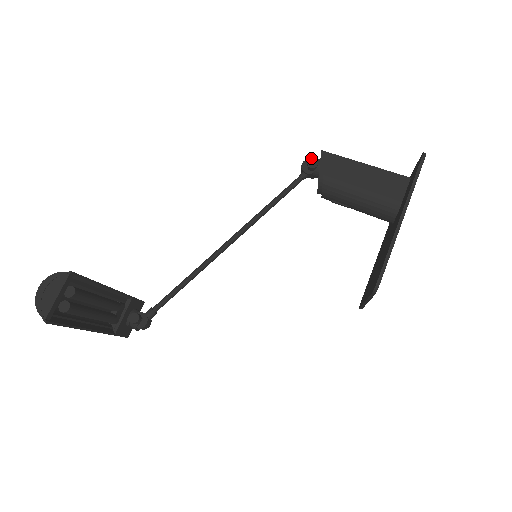
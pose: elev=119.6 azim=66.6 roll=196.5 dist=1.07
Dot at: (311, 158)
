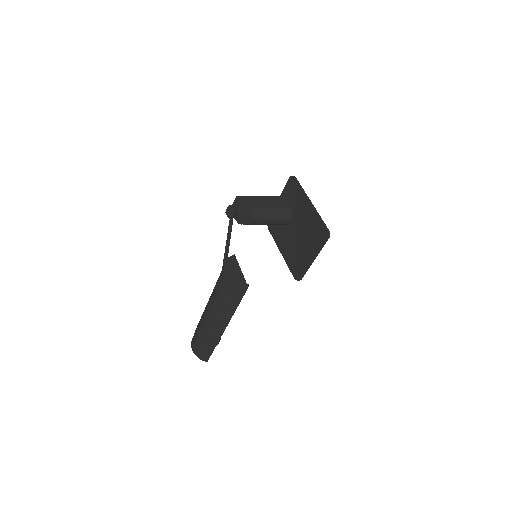
Dot at: (229, 205)
